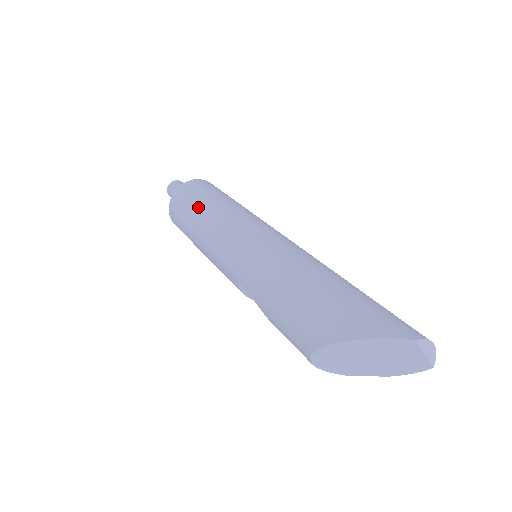
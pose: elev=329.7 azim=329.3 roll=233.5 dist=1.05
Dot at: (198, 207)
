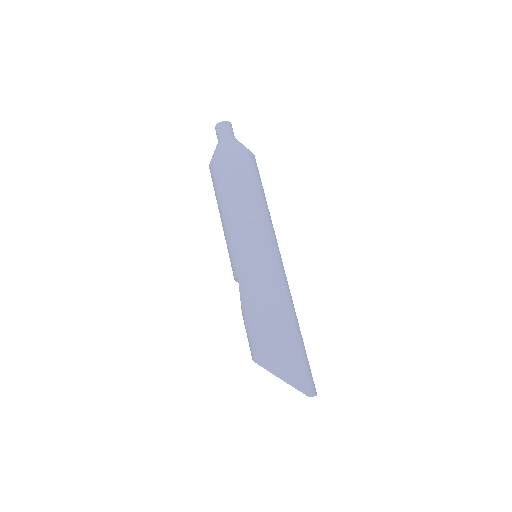
Dot at: (237, 191)
